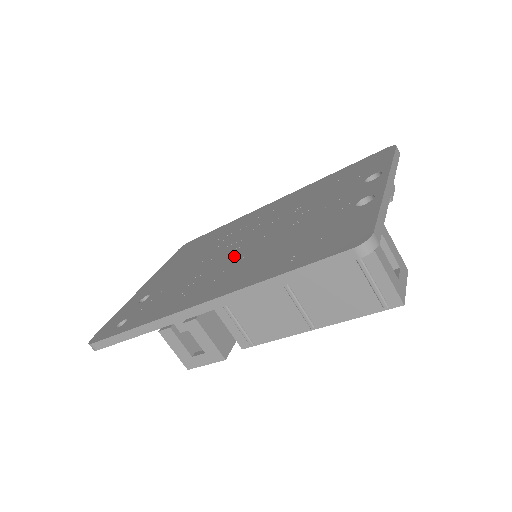
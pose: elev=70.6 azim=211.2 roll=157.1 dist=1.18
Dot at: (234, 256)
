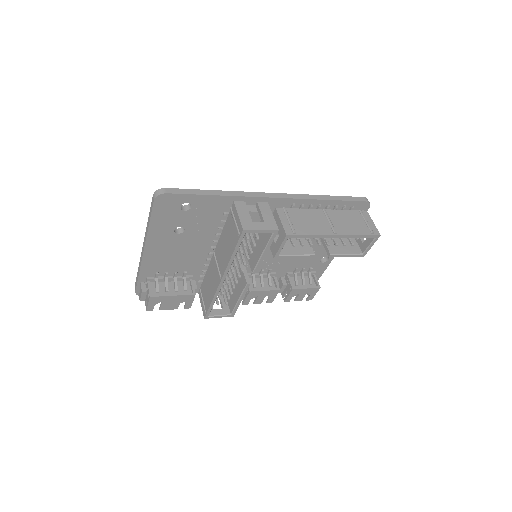
Dot at: occluded
